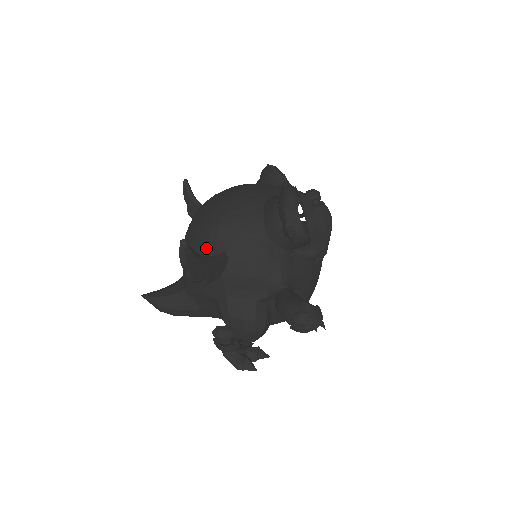
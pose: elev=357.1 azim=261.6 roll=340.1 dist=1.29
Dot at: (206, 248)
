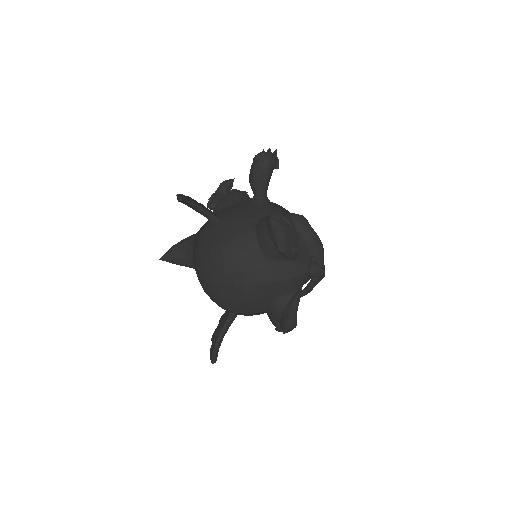
Dot at: occluded
